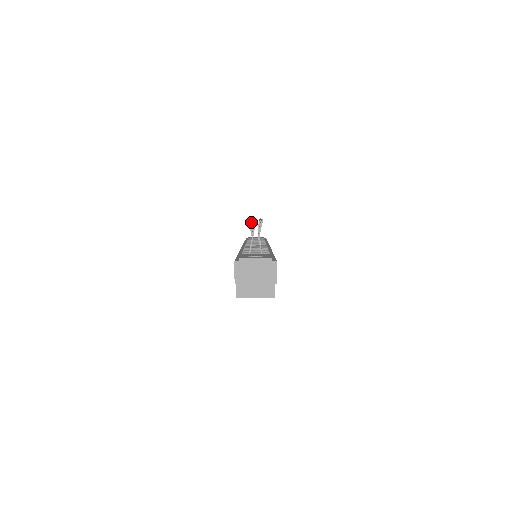
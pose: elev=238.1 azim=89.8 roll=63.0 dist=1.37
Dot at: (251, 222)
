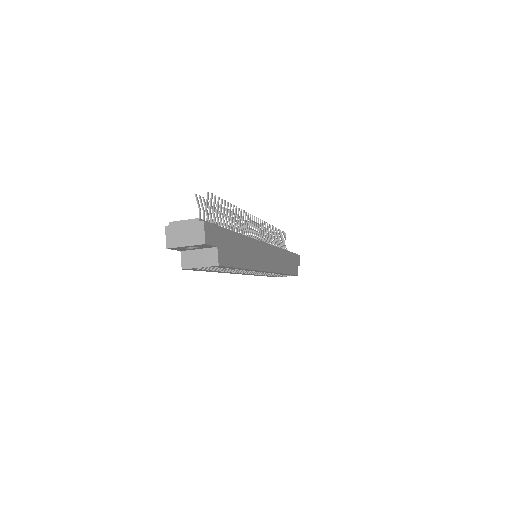
Dot at: (234, 215)
